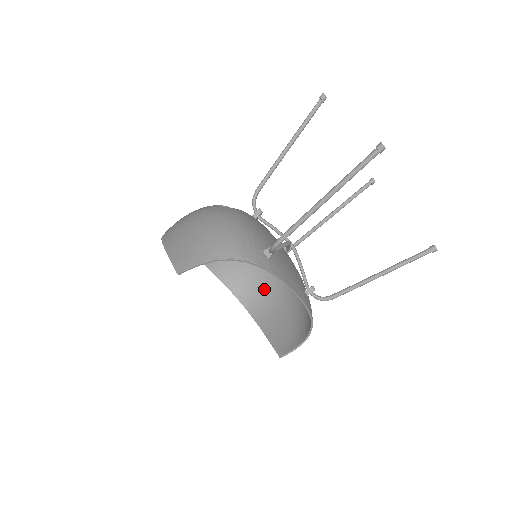
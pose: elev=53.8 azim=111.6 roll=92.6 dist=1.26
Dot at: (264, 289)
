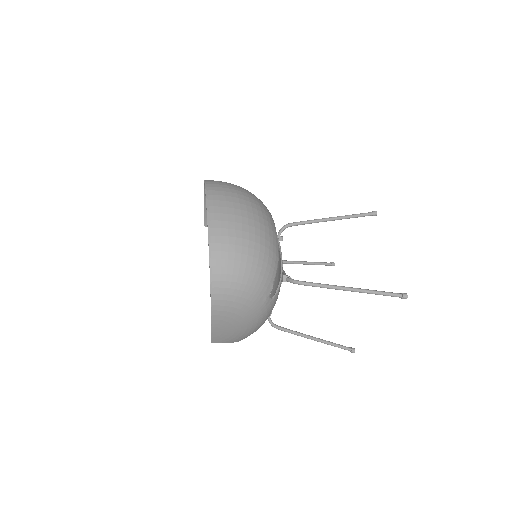
Dot at: occluded
